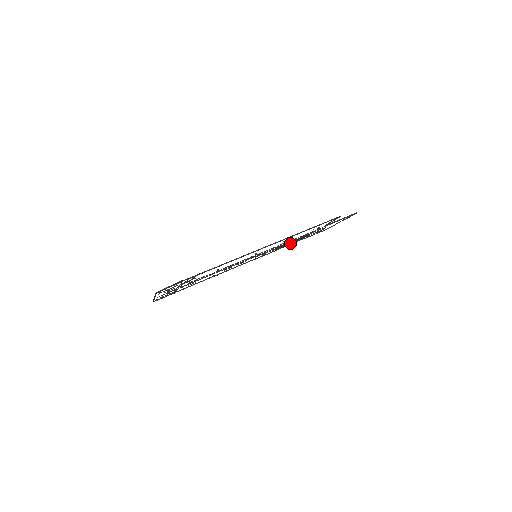
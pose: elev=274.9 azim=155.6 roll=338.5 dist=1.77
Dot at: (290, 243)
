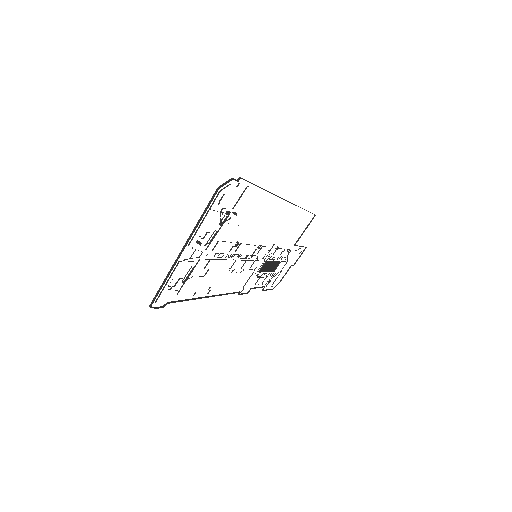
Dot at: occluded
